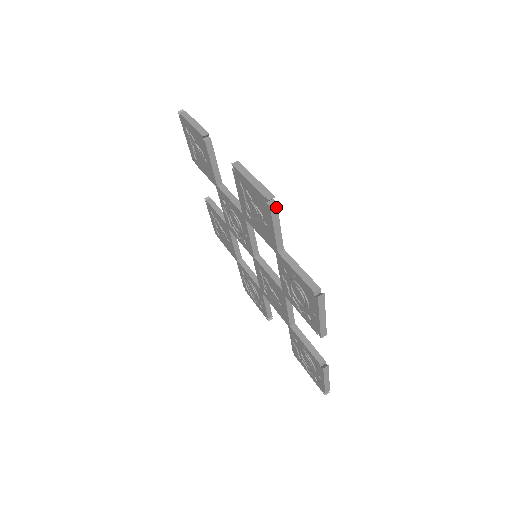
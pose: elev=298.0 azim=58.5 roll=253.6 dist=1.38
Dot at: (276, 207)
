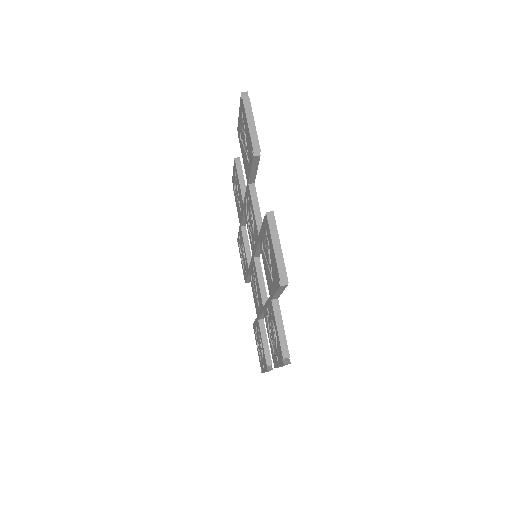
Dot at: (285, 286)
